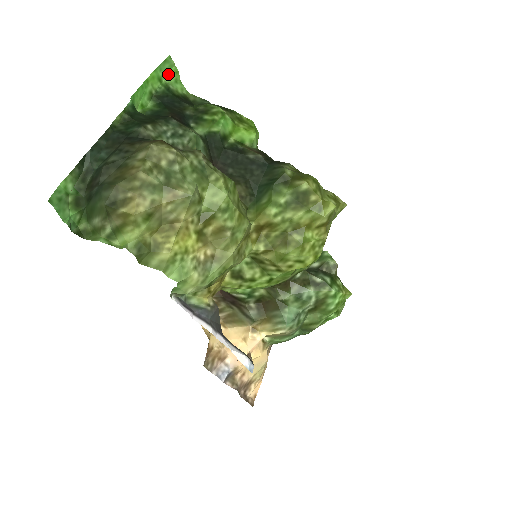
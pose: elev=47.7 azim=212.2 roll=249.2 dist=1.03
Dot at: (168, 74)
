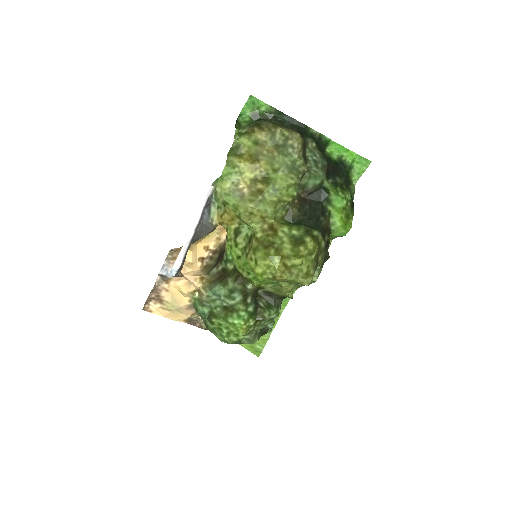
Dot at: (360, 166)
